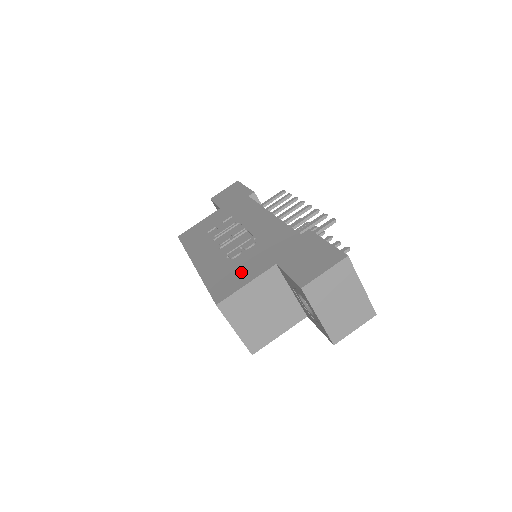
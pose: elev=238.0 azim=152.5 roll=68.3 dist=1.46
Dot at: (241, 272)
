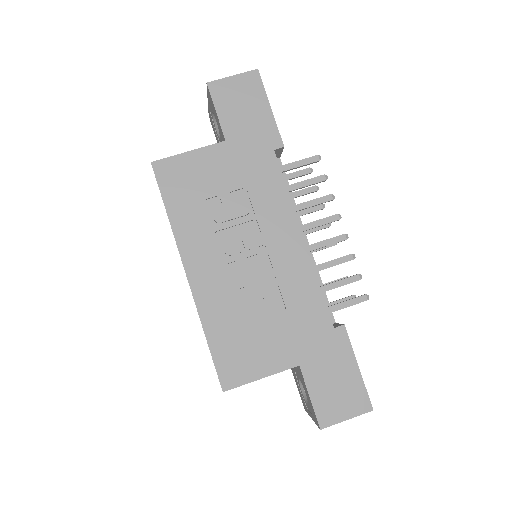
Dot at: (256, 350)
